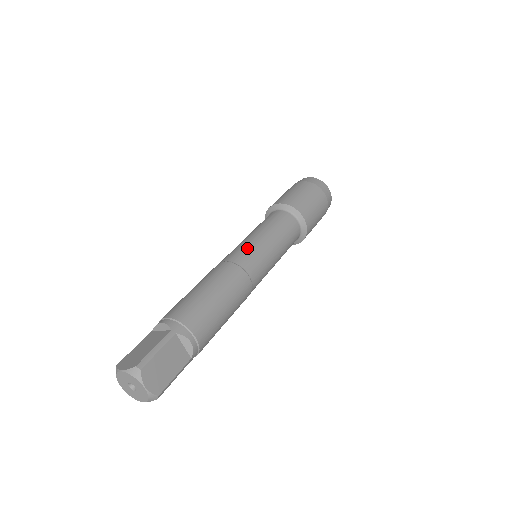
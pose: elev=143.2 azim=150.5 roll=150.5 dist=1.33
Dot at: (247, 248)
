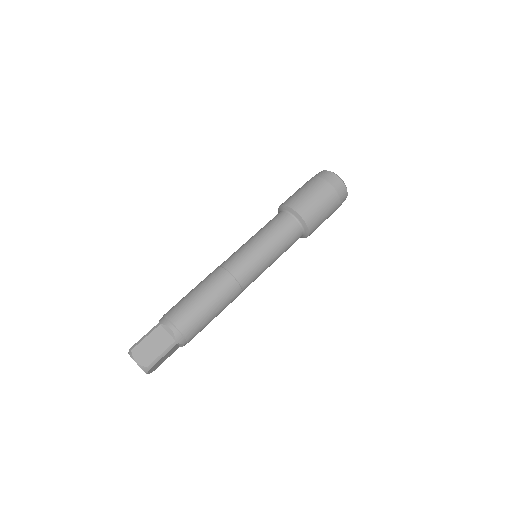
Dot at: (253, 266)
